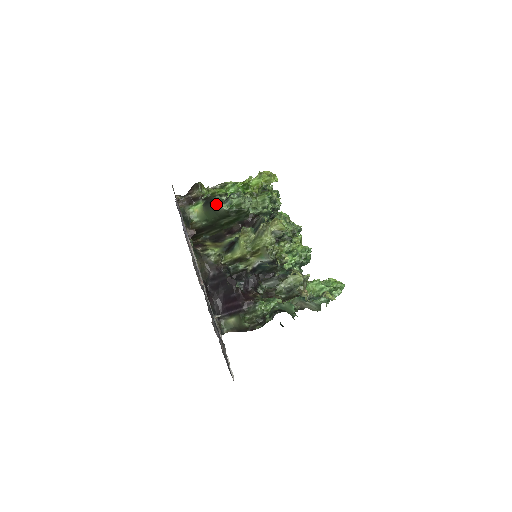
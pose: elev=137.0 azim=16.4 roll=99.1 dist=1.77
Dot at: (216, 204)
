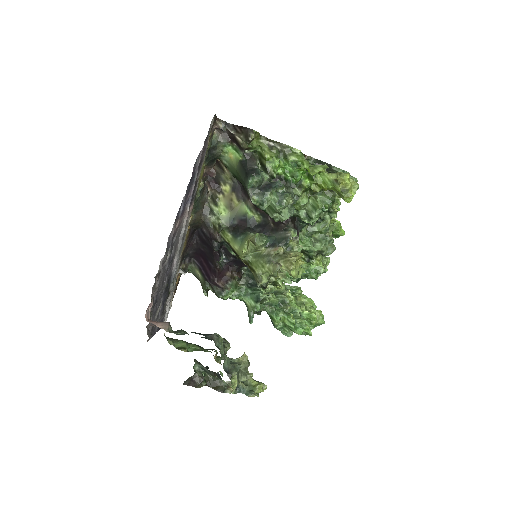
Dot at: (248, 186)
